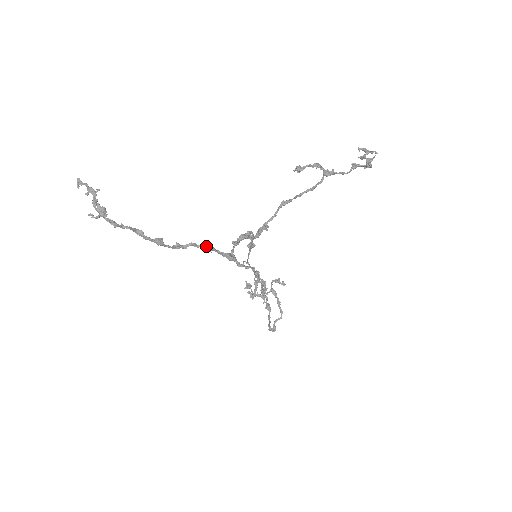
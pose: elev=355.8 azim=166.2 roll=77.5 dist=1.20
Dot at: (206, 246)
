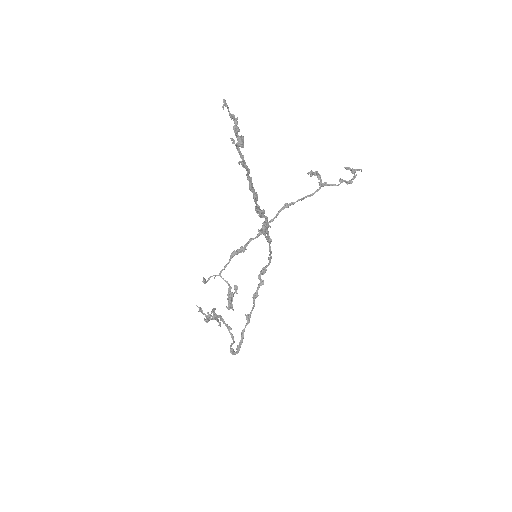
Dot at: (267, 219)
